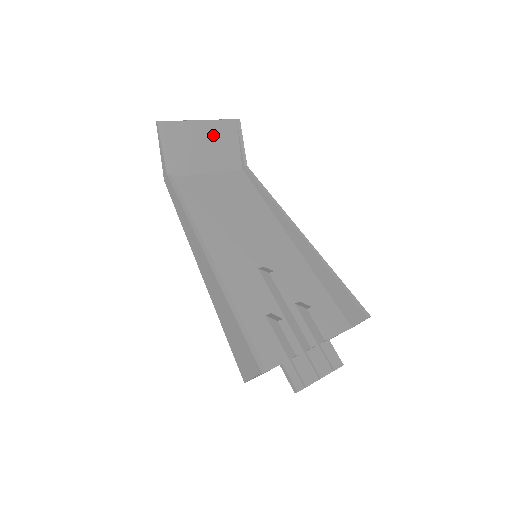
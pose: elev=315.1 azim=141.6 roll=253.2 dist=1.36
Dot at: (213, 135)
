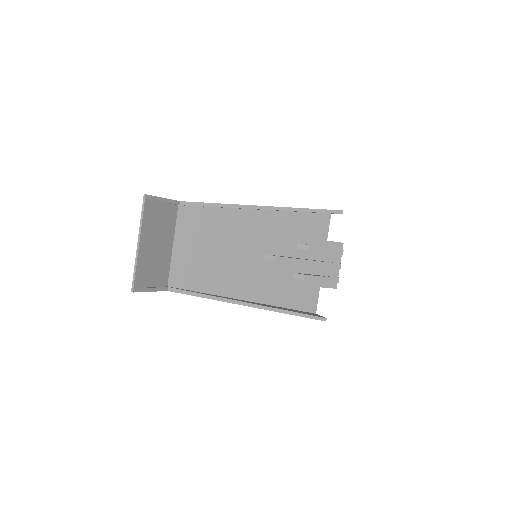
Dot at: (151, 233)
